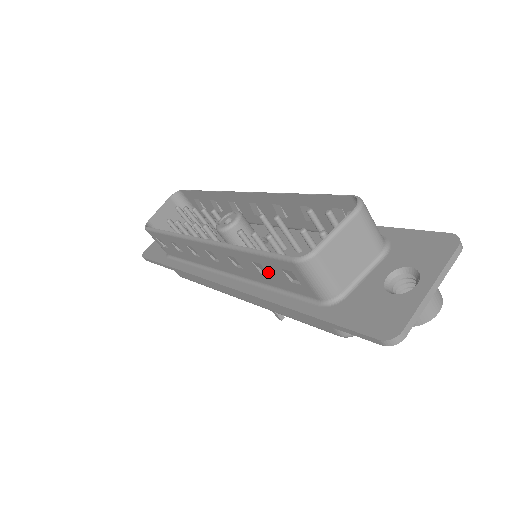
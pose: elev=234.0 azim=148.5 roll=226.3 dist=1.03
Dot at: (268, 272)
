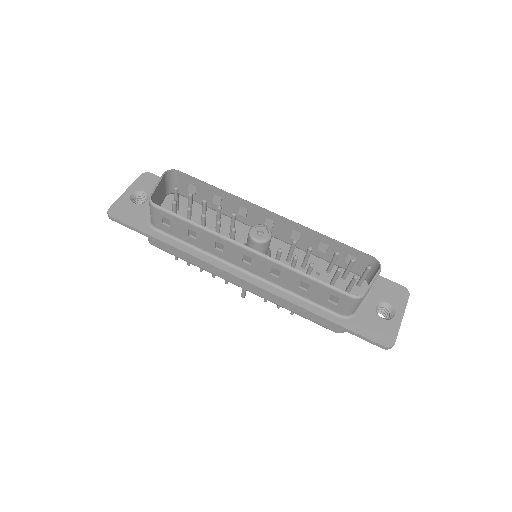
Dot at: (310, 290)
